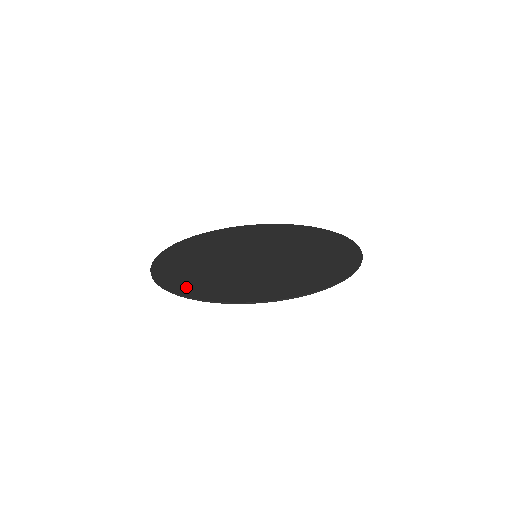
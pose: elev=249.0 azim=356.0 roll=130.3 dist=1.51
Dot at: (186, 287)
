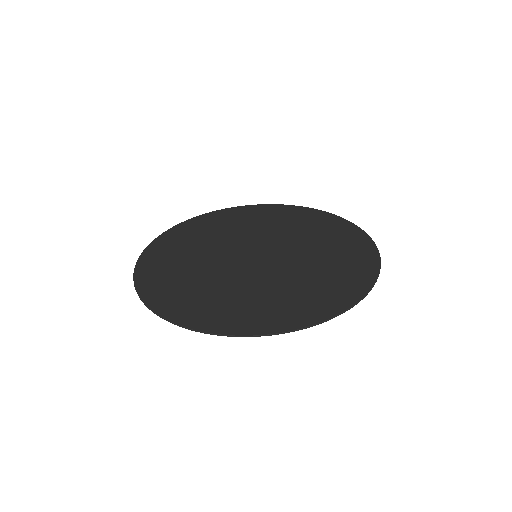
Dot at: (172, 305)
